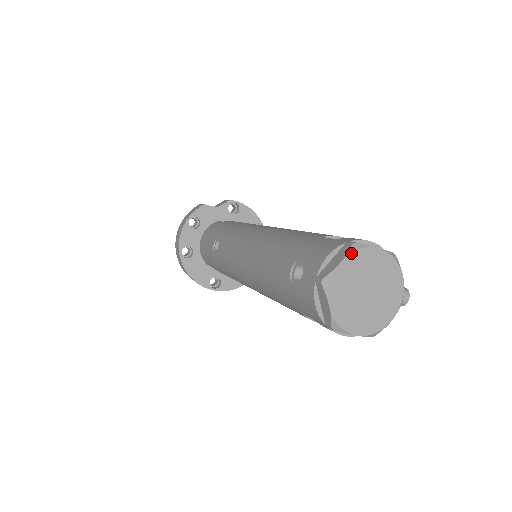
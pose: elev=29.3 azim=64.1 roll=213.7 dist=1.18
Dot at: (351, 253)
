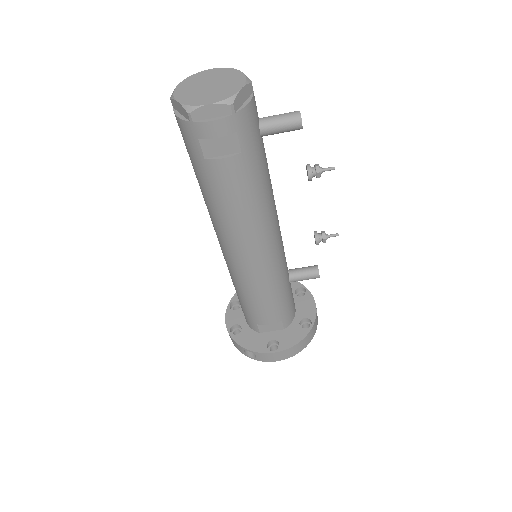
Dot at: (187, 78)
